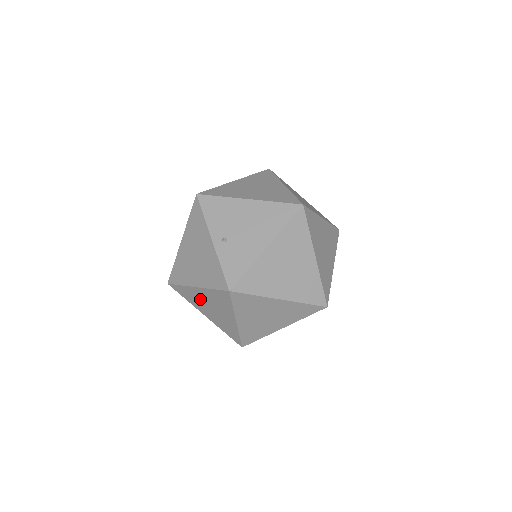
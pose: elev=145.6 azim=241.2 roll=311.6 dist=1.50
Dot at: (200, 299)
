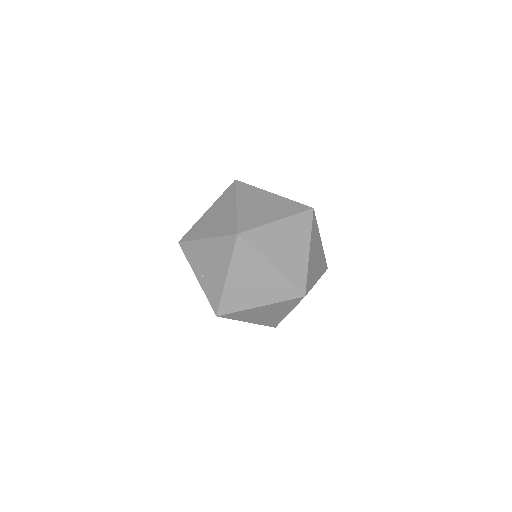
Dot at: occluded
